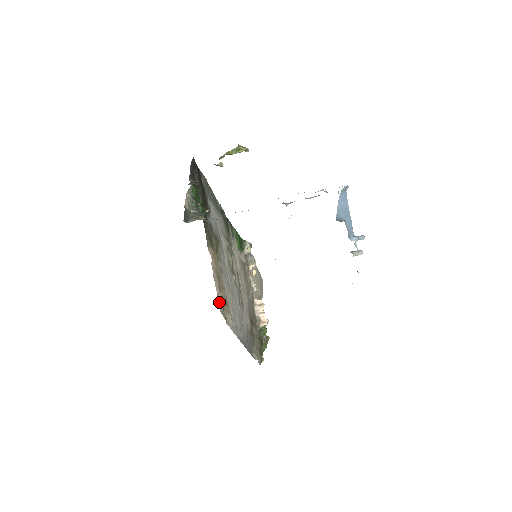
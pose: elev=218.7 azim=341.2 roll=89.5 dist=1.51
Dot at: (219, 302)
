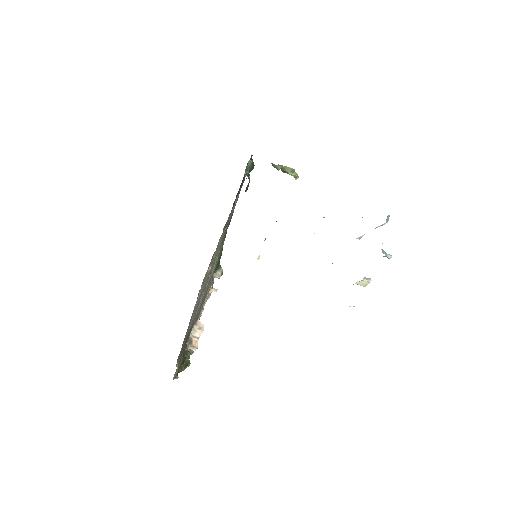
Dot at: occluded
